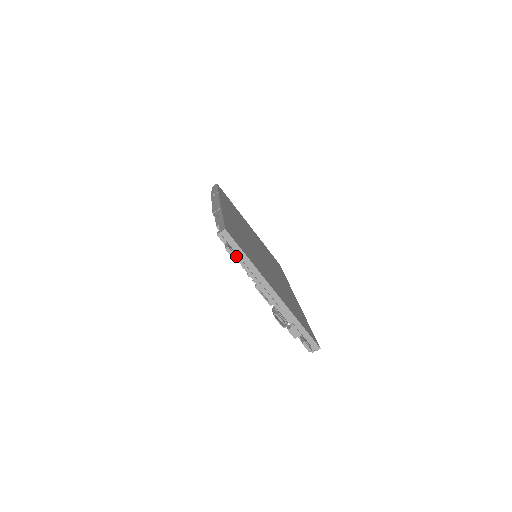
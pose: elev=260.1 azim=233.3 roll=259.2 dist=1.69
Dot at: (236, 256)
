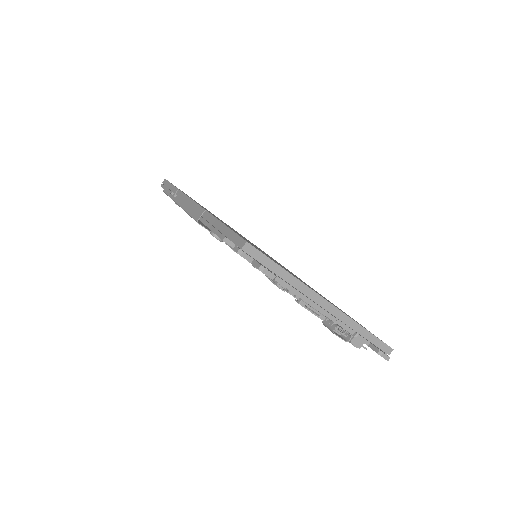
Dot at: (274, 274)
